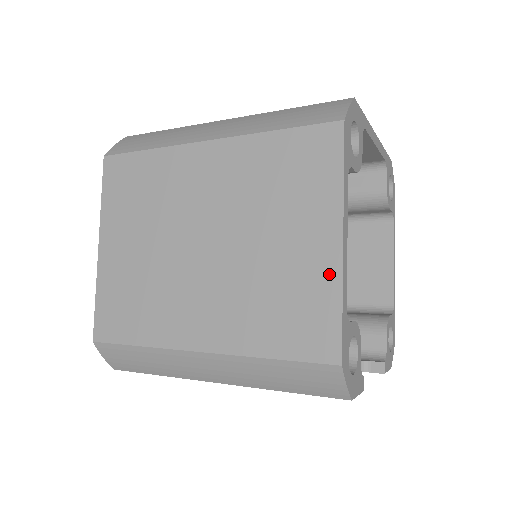
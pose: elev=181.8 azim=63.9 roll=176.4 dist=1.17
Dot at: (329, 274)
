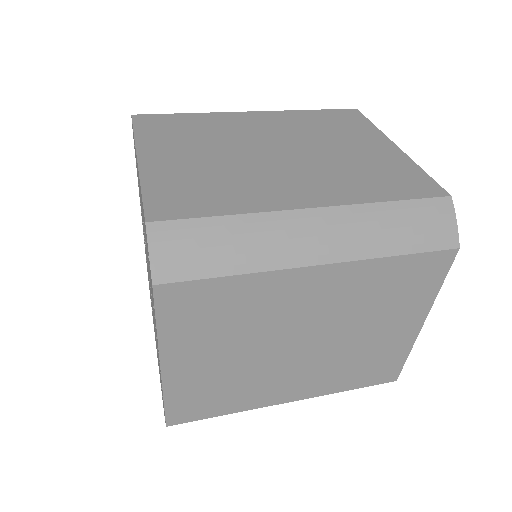
Dot at: (406, 343)
